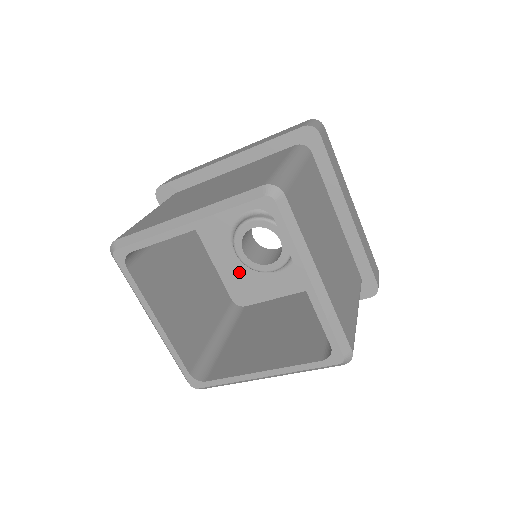
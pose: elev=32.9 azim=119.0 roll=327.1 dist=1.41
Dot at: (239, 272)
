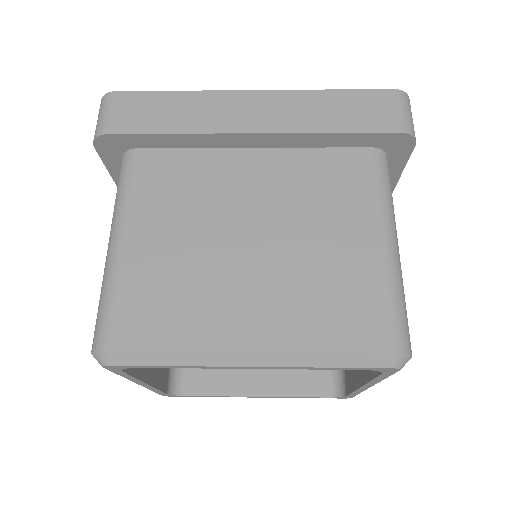
Dot at: occluded
